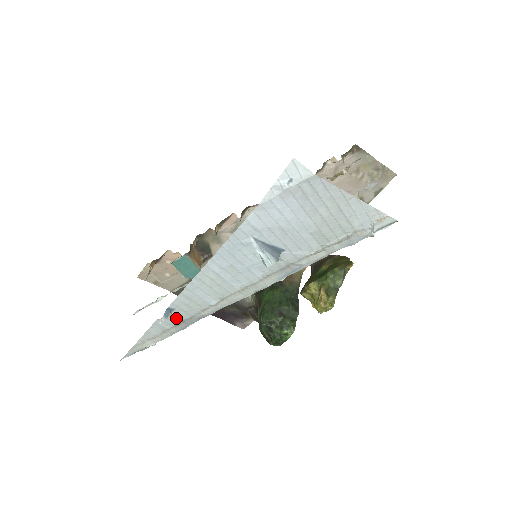
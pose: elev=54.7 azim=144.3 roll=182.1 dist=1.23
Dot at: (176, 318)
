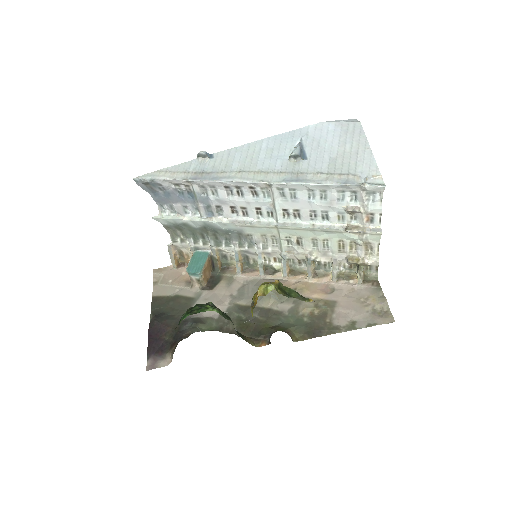
Dot at: (204, 167)
